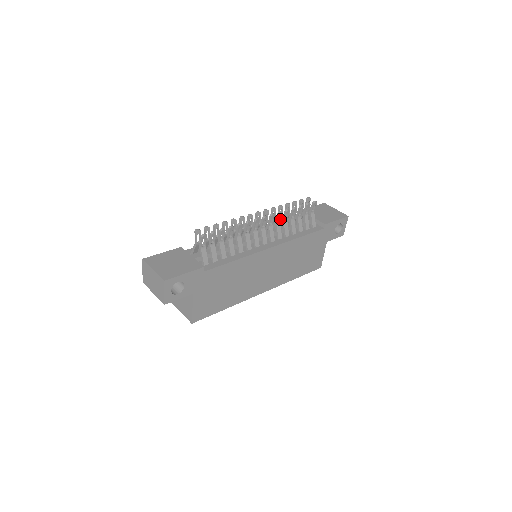
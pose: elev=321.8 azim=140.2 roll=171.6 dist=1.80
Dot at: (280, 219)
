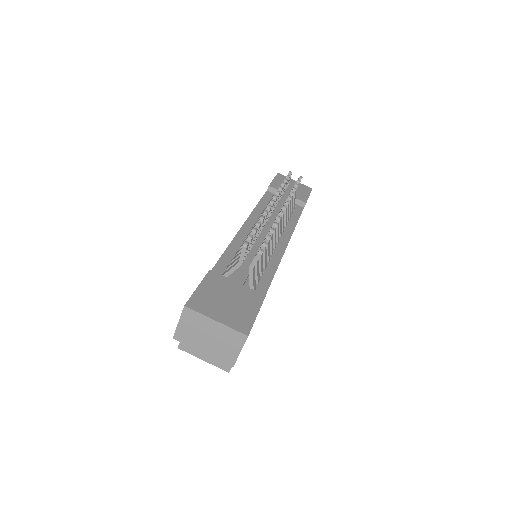
Dot at: occluded
